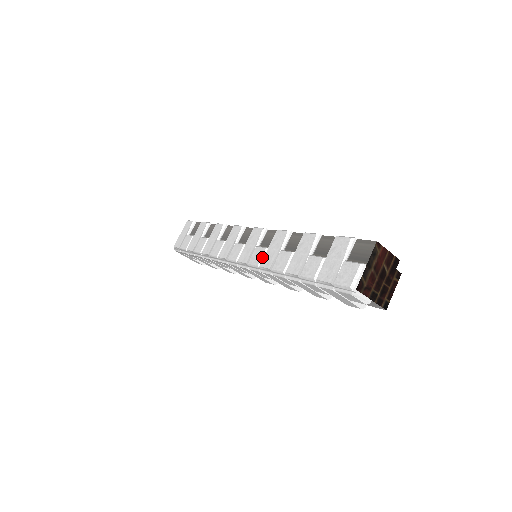
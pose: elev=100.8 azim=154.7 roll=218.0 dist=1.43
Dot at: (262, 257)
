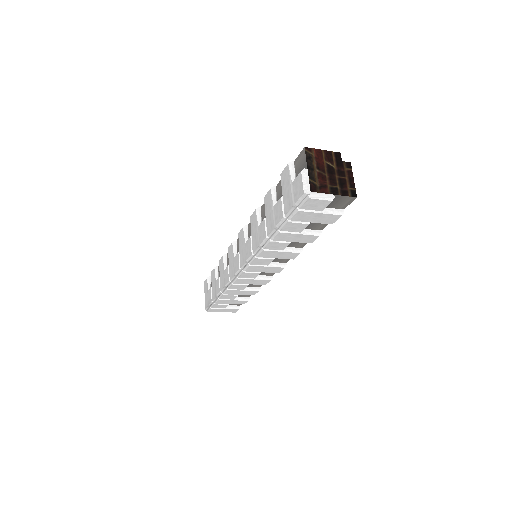
Dot at: (251, 245)
